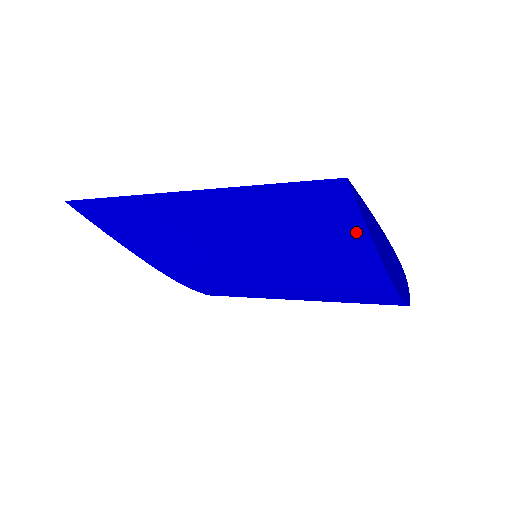
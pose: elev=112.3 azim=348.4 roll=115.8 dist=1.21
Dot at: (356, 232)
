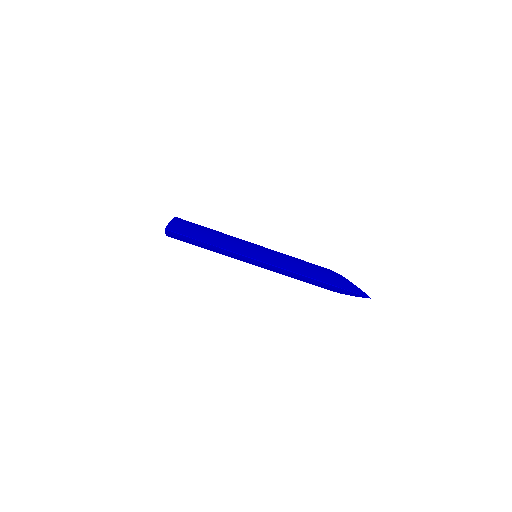
Dot at: (344, 293)
